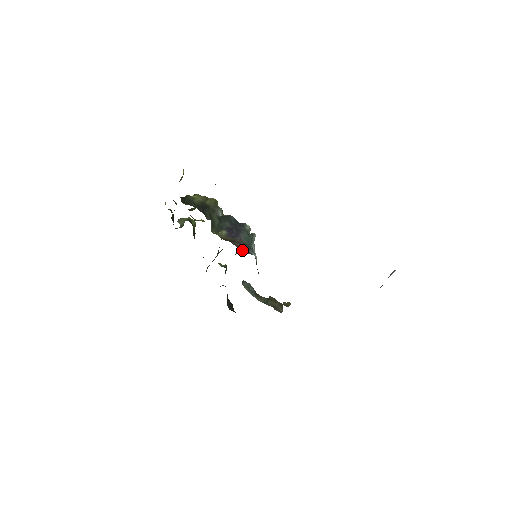
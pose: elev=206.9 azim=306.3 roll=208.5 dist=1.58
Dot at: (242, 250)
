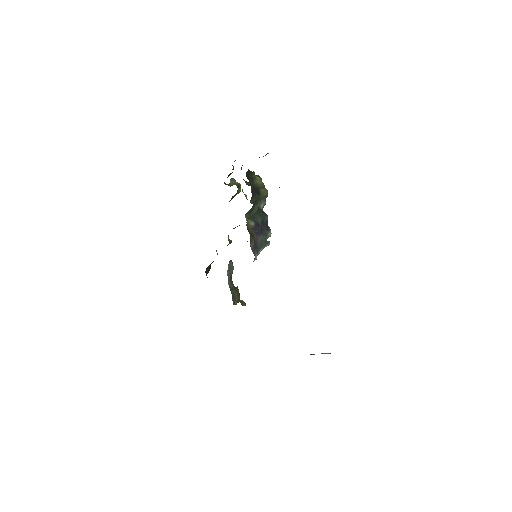
Dot at: (252, 247)
